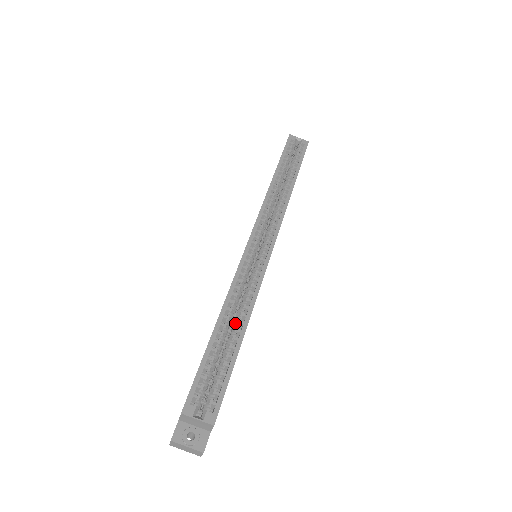
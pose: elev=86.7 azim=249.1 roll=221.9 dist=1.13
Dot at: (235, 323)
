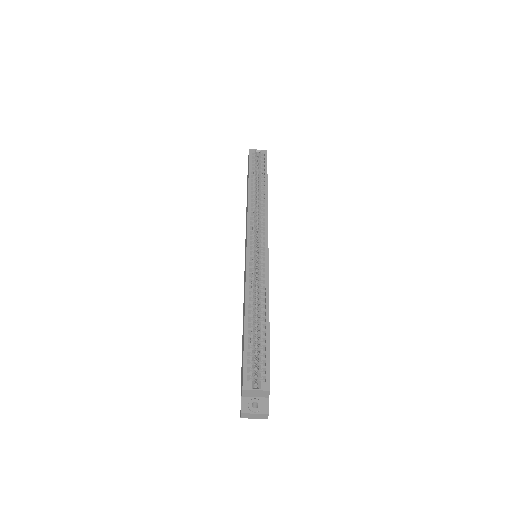
Dot at: (259, 312)
